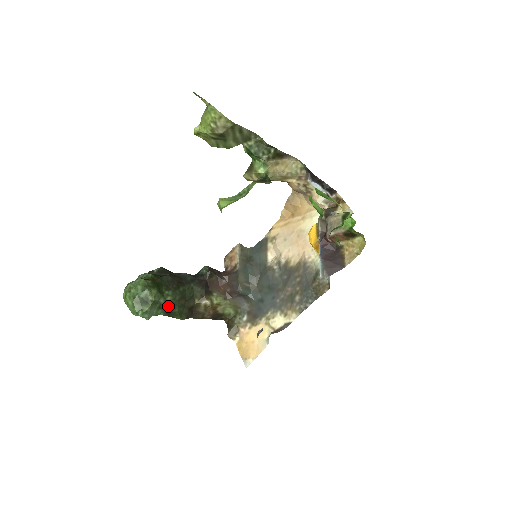
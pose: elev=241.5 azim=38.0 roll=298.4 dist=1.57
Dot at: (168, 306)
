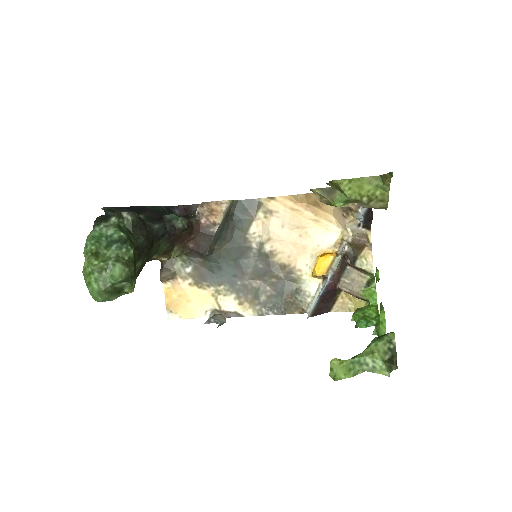
Dot at: occluded
